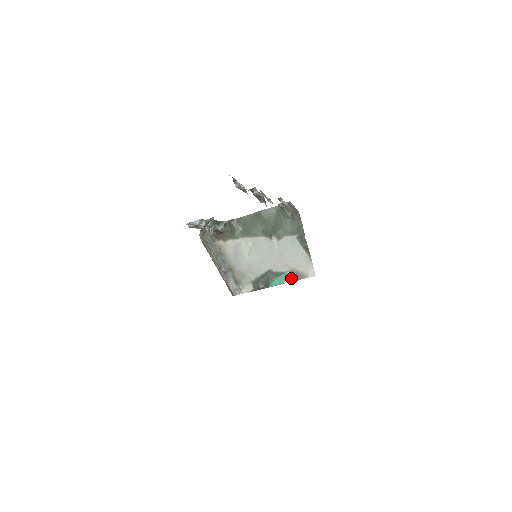
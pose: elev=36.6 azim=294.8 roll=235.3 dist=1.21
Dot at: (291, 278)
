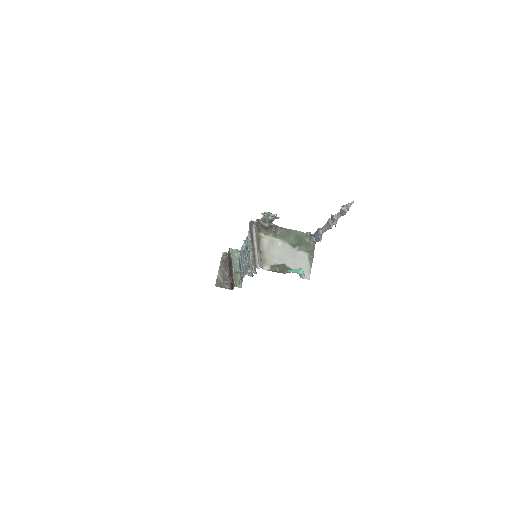
Dot at: (303, 273)
